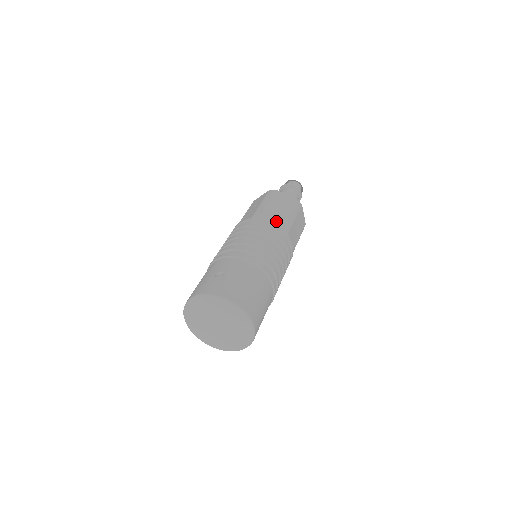
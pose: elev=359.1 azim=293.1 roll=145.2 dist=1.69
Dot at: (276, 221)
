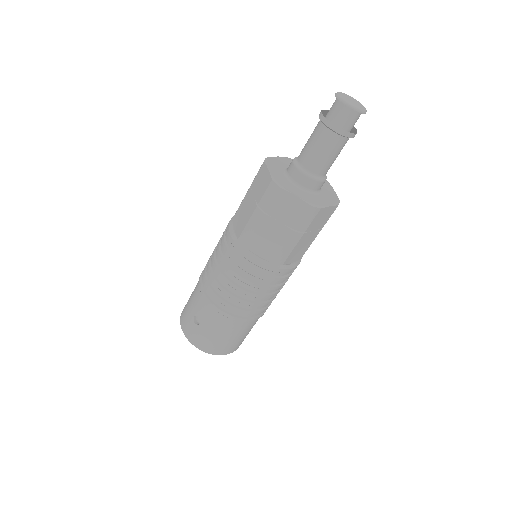
Dot at: (266, 253)
